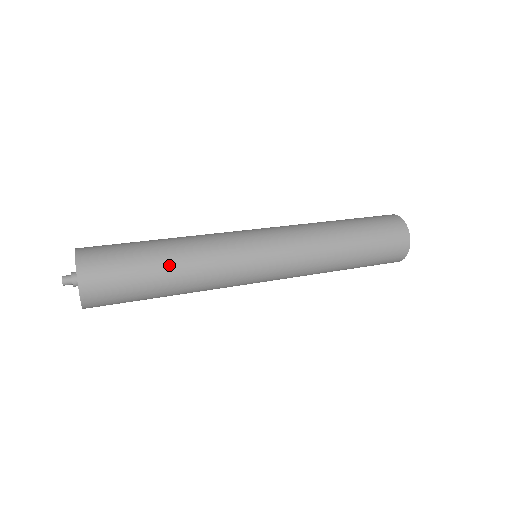
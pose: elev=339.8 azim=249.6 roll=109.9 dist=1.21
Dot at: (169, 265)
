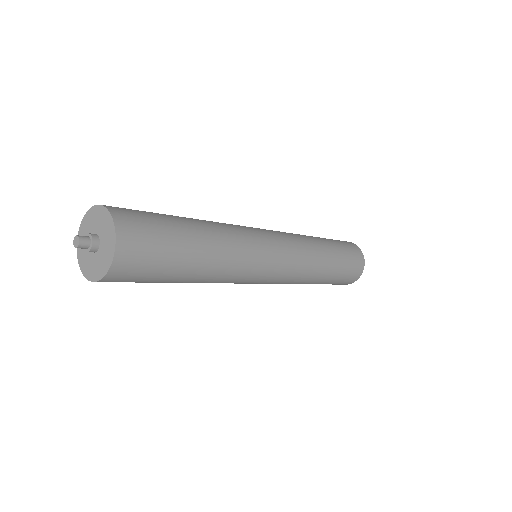
Dot at: (203, 241)
